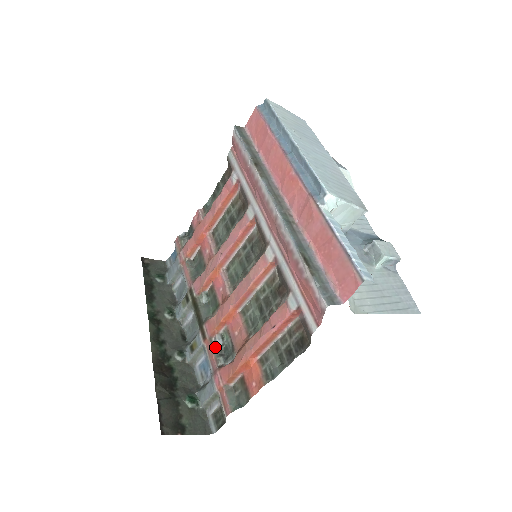
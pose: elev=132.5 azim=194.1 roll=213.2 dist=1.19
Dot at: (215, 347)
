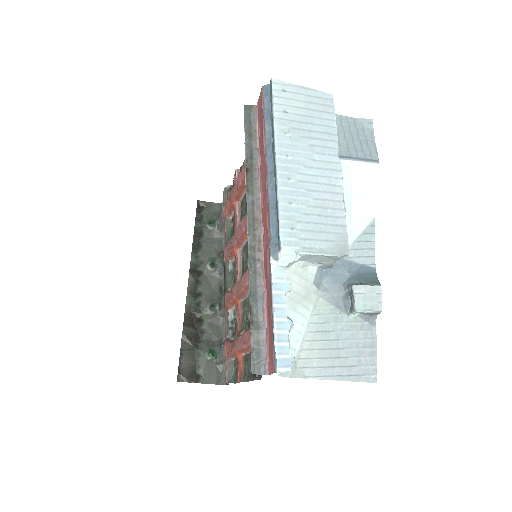
Dot at: (228, 319)
